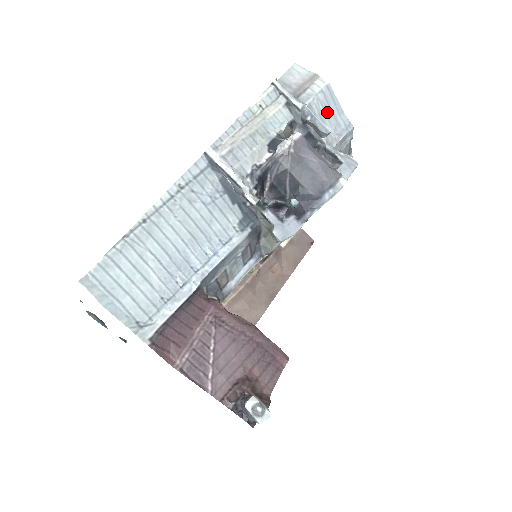
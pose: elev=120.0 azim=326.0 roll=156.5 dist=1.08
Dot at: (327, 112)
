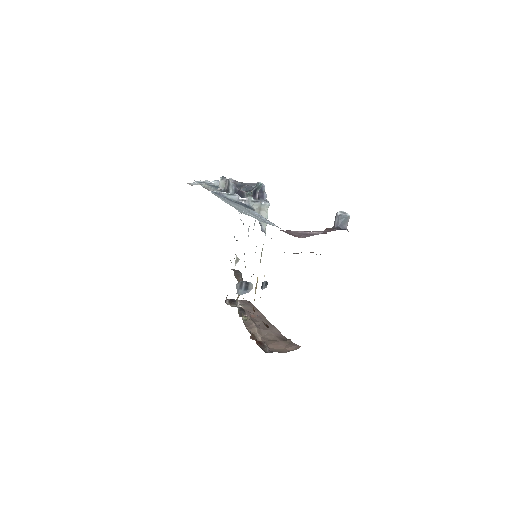
Dot at: occluded
